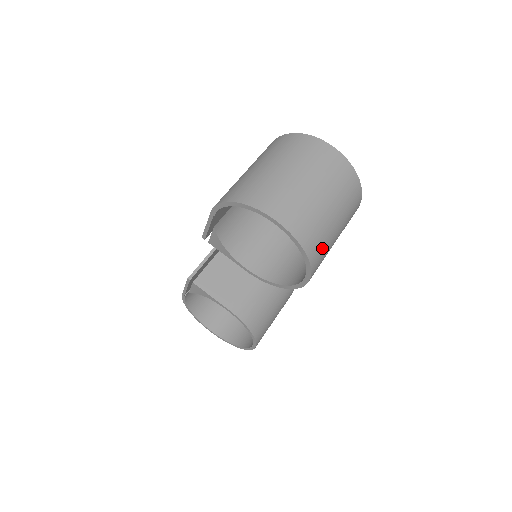
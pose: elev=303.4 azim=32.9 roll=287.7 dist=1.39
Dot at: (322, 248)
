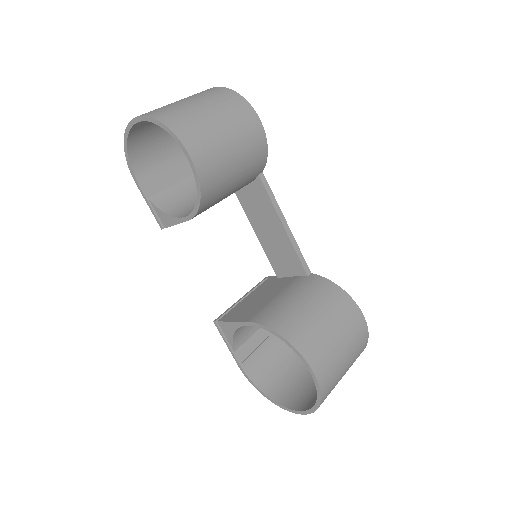
Dot at: (185, 120)
